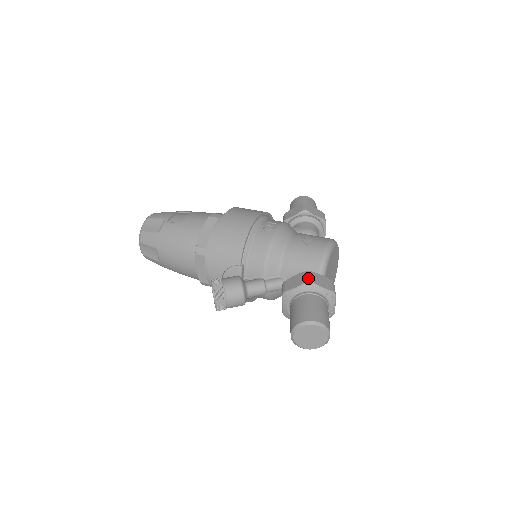
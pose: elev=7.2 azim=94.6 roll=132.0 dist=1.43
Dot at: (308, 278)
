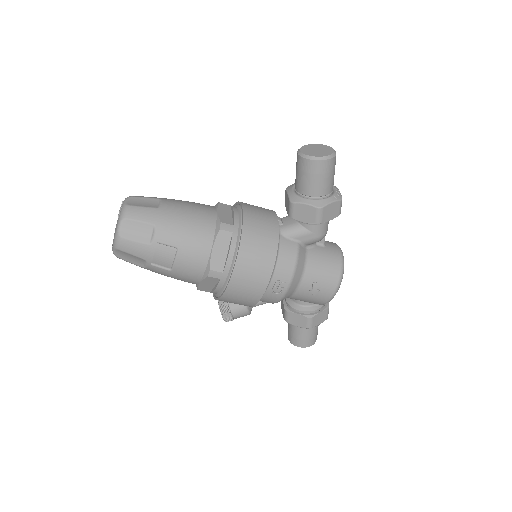
Dot at: (309, 326)
